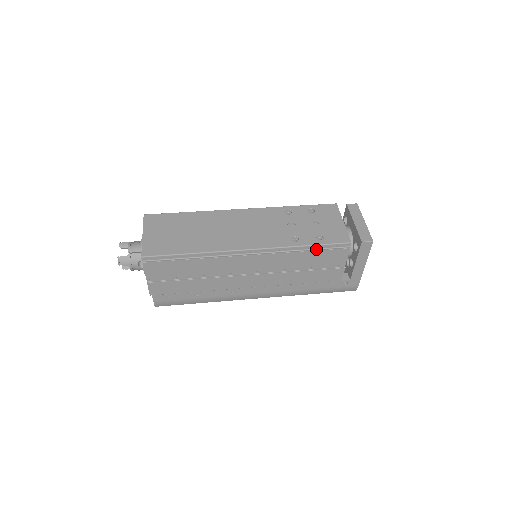
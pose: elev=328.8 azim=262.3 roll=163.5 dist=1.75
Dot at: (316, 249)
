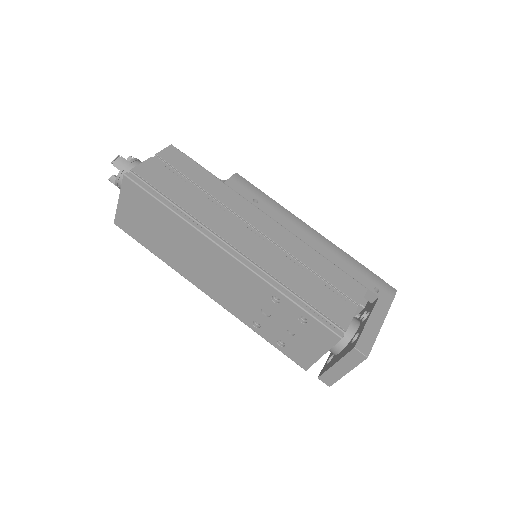
Dot at: occluded
